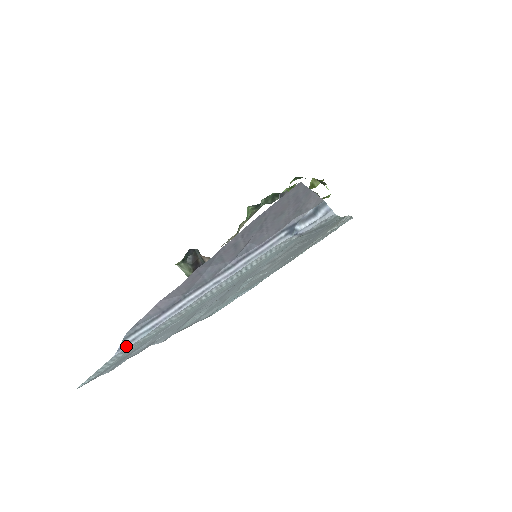
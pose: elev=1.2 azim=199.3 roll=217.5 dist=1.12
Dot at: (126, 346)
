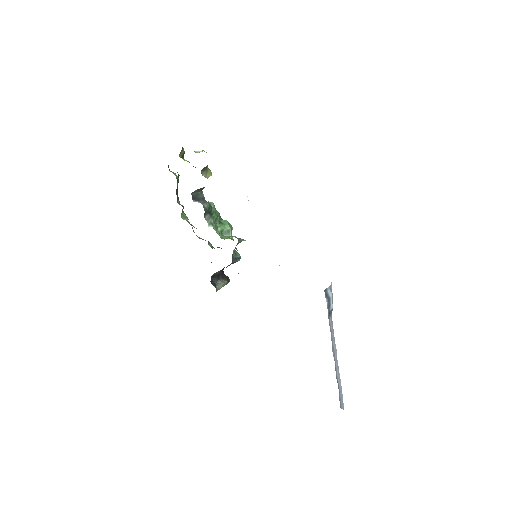
Dot at: (343, 406)
